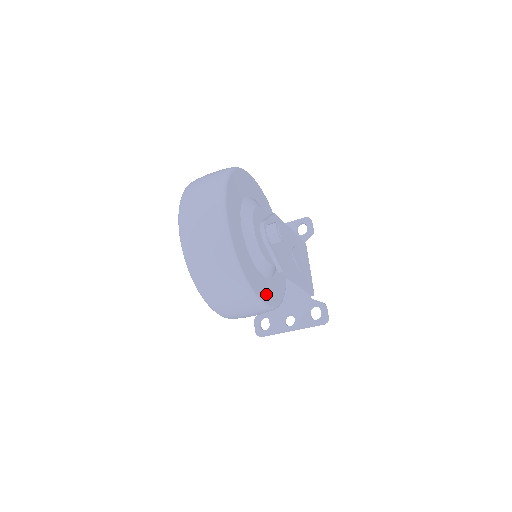
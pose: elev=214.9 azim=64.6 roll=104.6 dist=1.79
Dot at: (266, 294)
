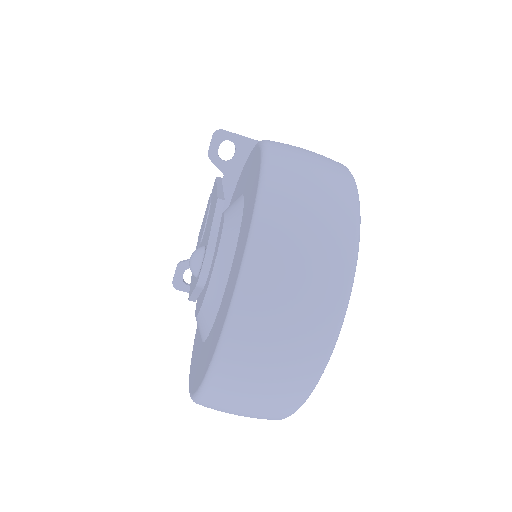
Dot at: occluded
